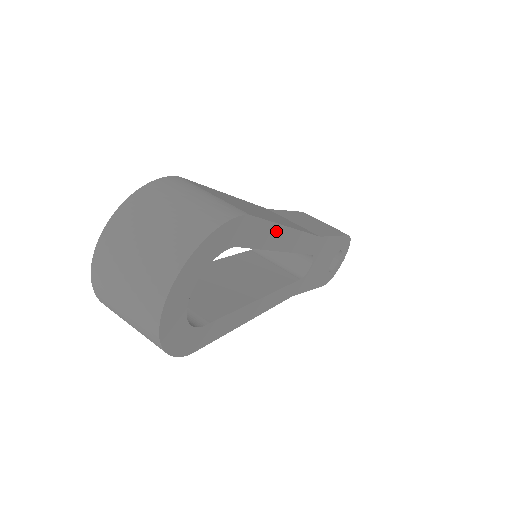
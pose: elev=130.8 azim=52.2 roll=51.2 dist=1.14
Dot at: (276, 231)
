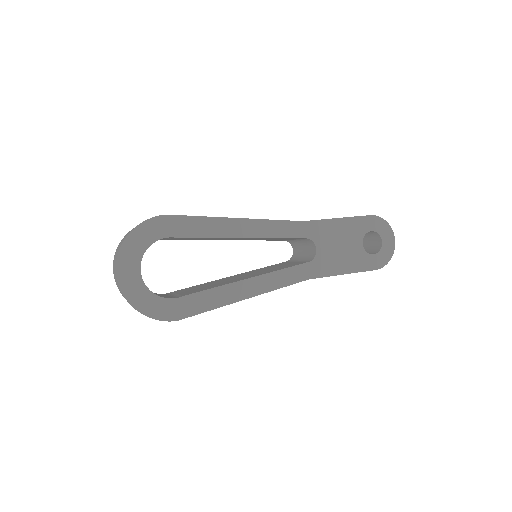
Dot at: (216, 223)
